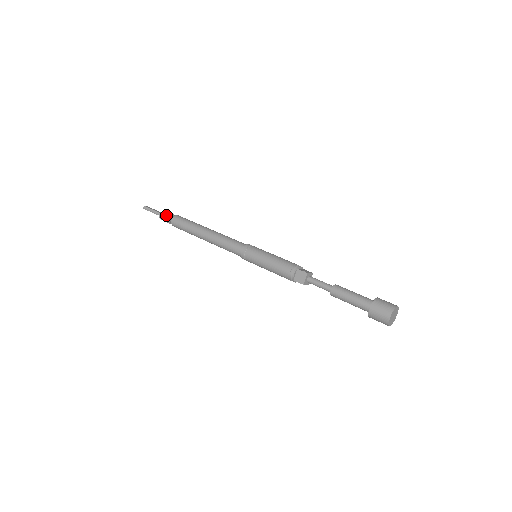
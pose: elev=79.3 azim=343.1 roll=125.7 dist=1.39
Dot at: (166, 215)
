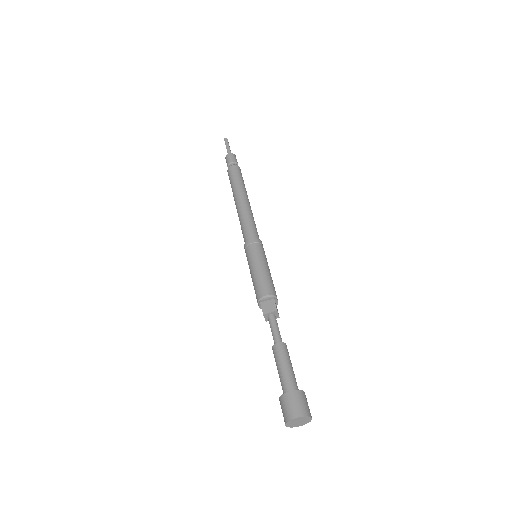
Dot at: (233, 159)
